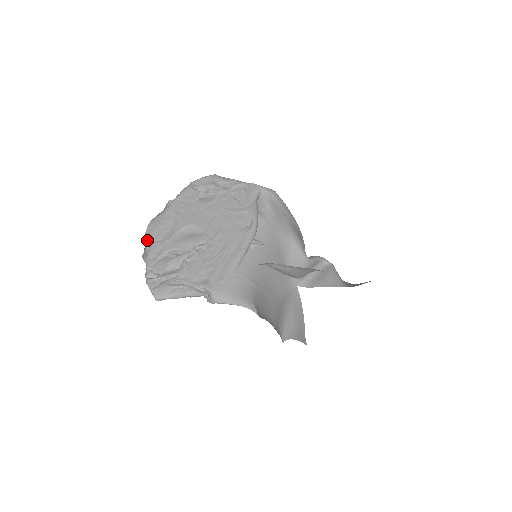
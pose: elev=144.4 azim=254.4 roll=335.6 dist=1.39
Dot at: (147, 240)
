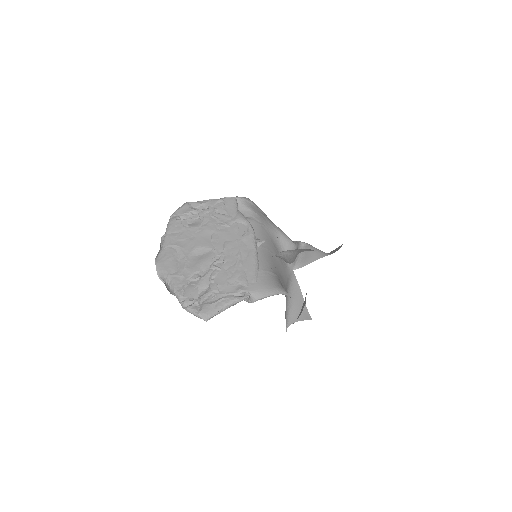
Dot at: (163, 277)
